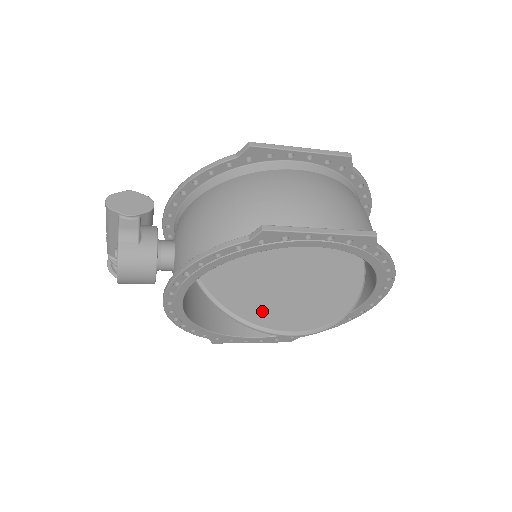
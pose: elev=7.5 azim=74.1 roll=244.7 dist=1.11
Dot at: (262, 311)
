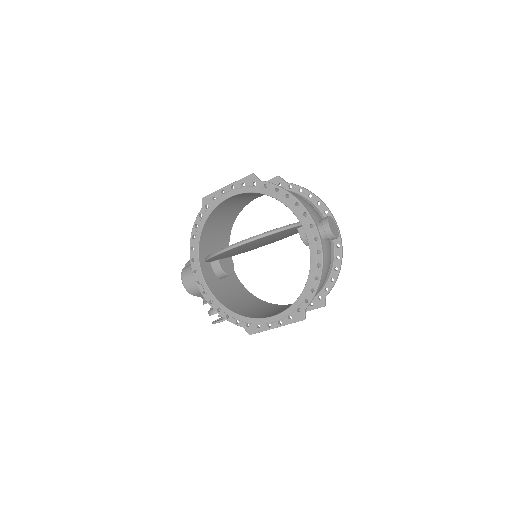
Dot at: occluded
